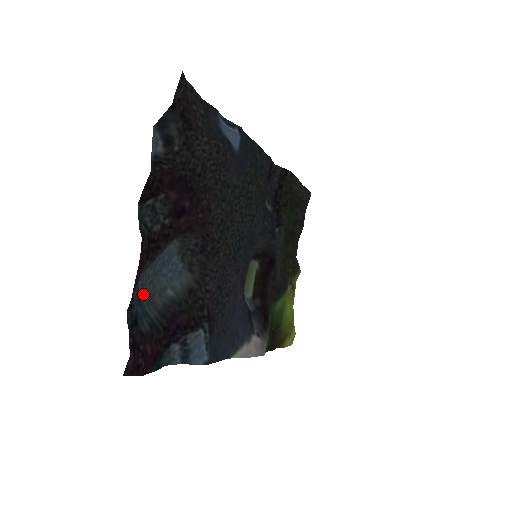
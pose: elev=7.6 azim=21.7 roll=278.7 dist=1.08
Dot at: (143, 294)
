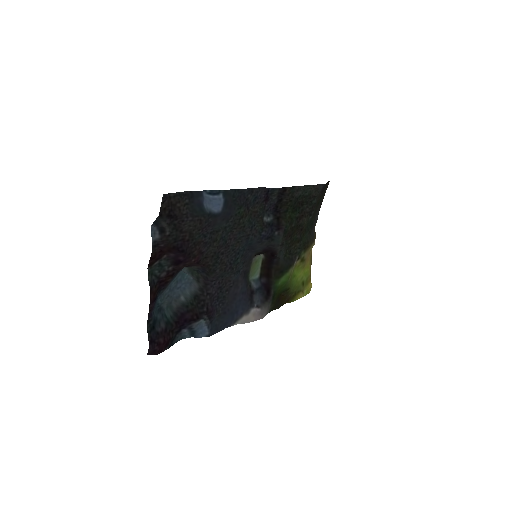
Dot at: (163, 304)
